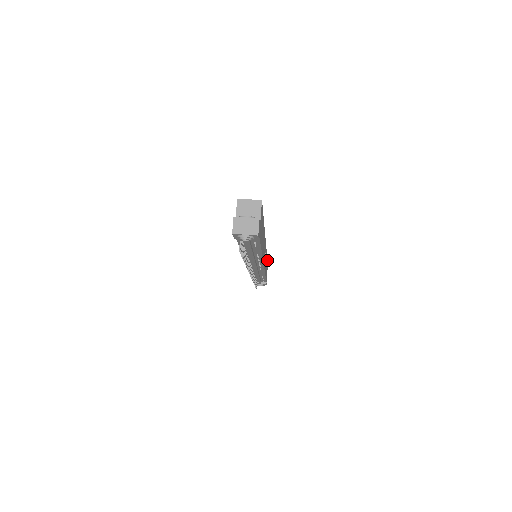
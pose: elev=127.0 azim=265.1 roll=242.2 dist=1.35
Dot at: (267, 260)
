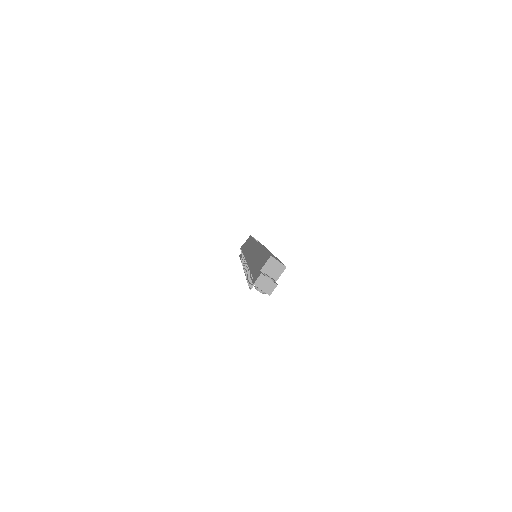
Dot at: occluded
